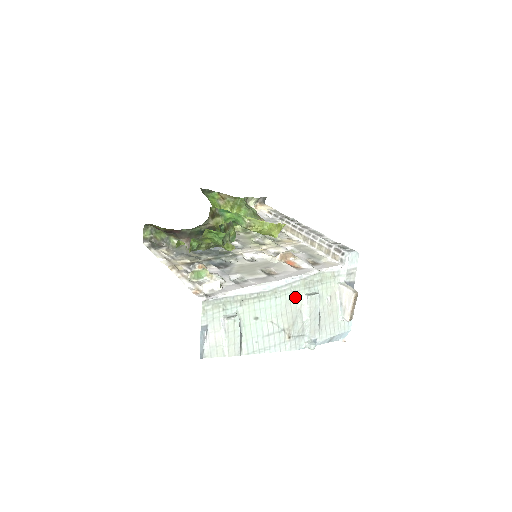
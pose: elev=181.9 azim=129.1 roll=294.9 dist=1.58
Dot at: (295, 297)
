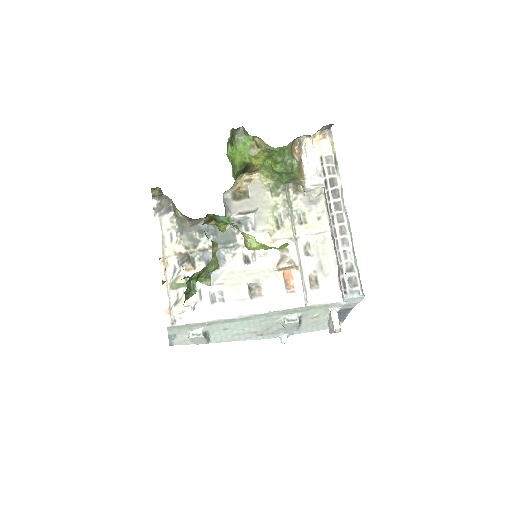
Dot at: (272, 318)
